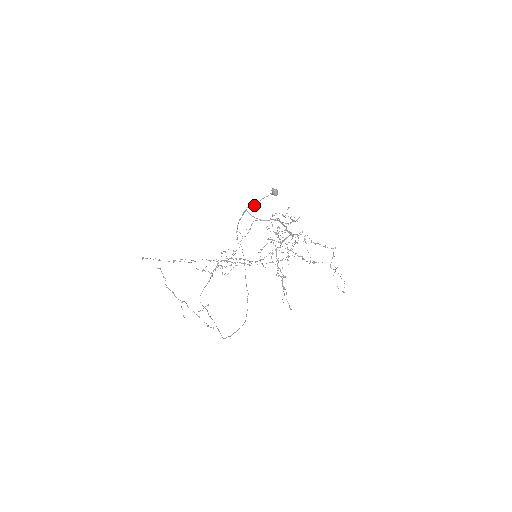
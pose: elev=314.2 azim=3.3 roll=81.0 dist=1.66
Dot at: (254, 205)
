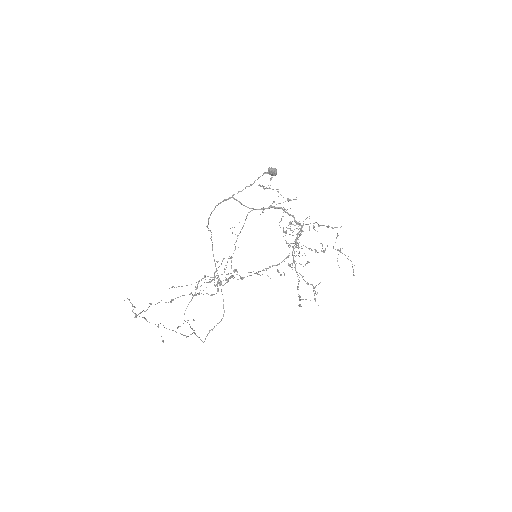
Dot at: (243, 189)
